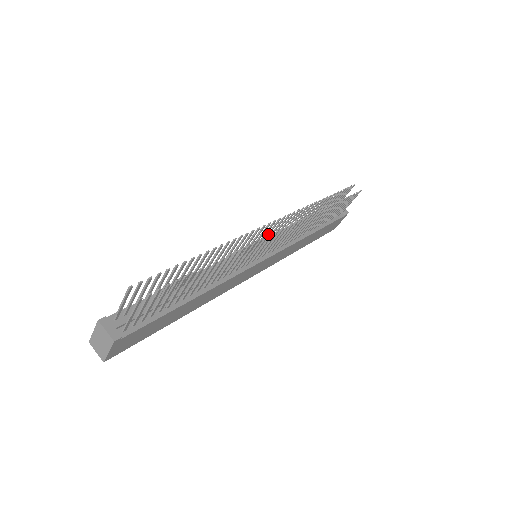
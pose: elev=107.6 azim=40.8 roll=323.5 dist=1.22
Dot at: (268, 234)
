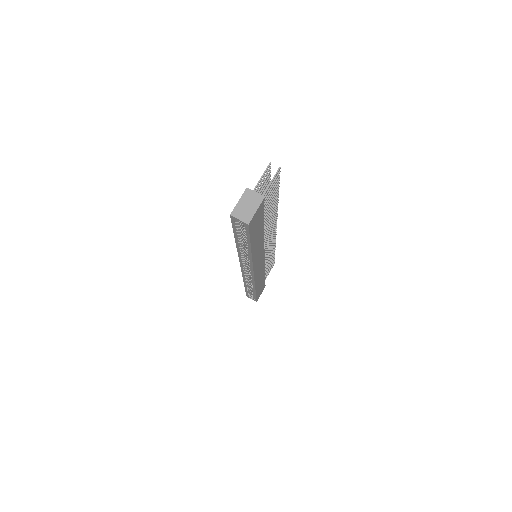
Dot at: occluded
